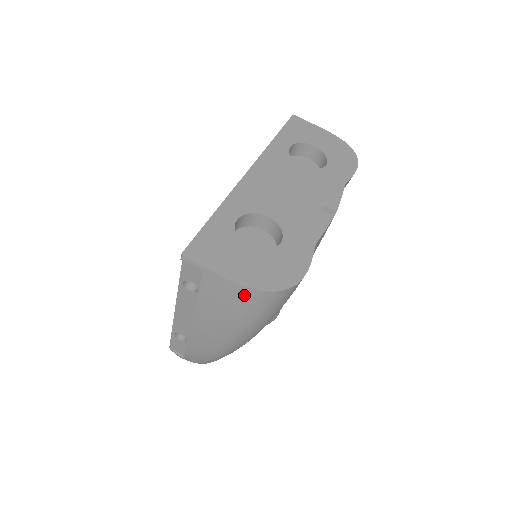
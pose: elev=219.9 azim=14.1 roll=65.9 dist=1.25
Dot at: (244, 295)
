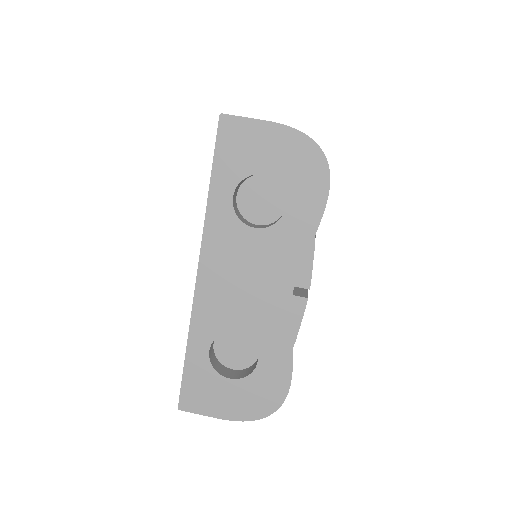
Dot at: occluded
